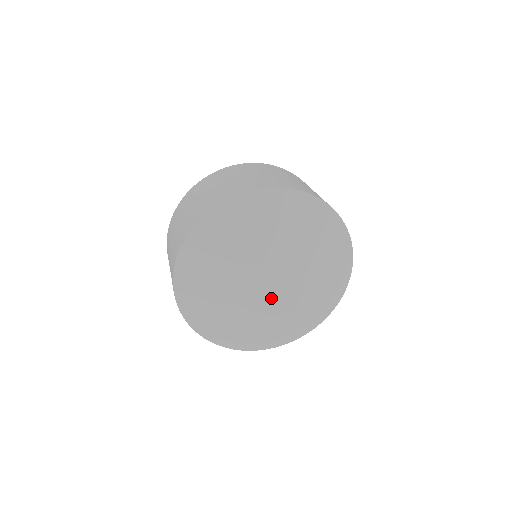
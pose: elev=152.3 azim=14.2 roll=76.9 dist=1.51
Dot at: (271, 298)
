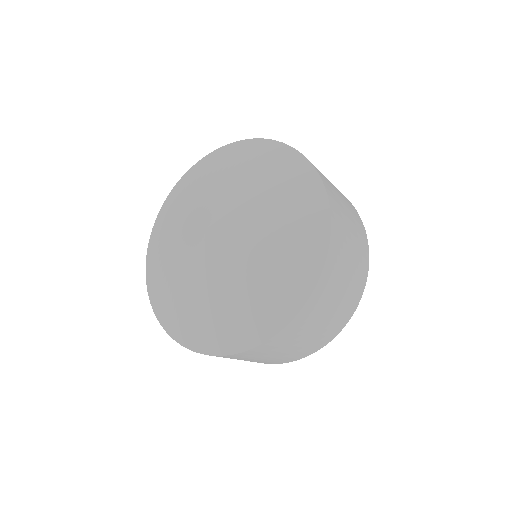
Dot at: (202, 243)
